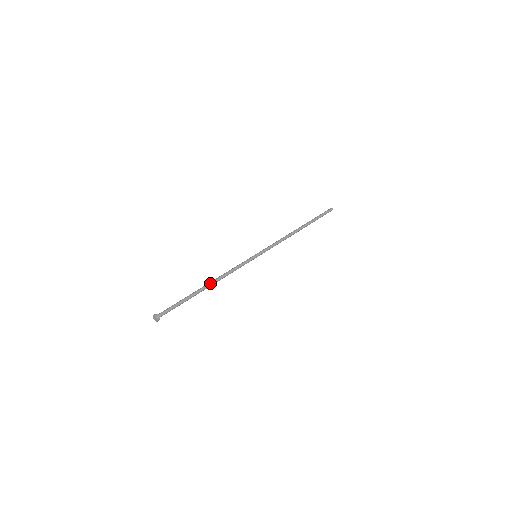
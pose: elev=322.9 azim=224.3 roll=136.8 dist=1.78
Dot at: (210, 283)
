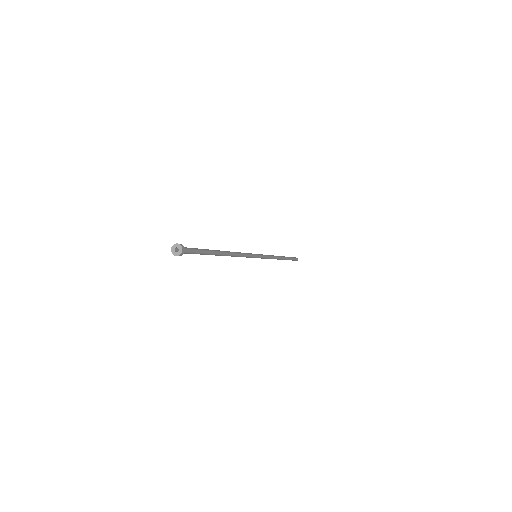
Dot at: (226, 251)
